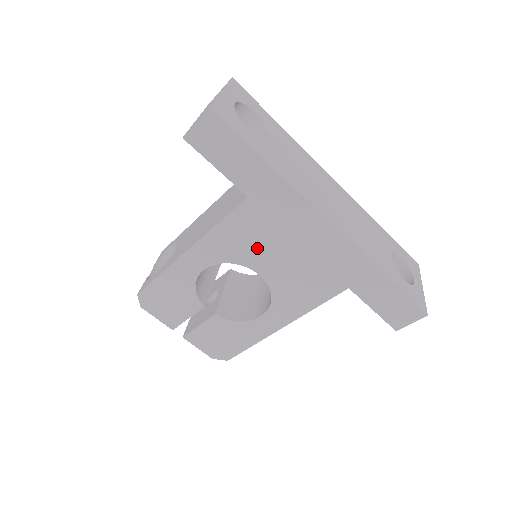
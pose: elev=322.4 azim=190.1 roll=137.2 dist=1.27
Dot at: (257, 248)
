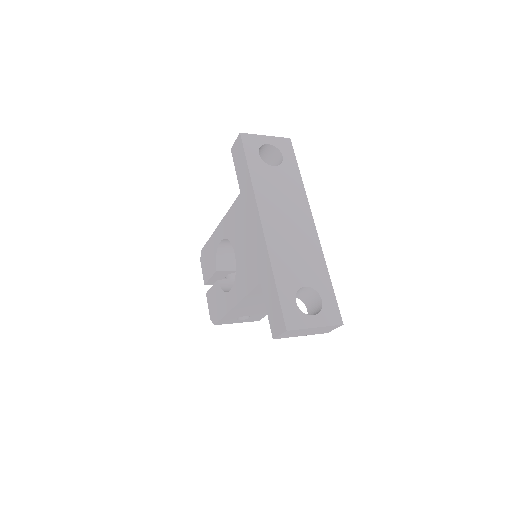
Dot at: (237, 232)
